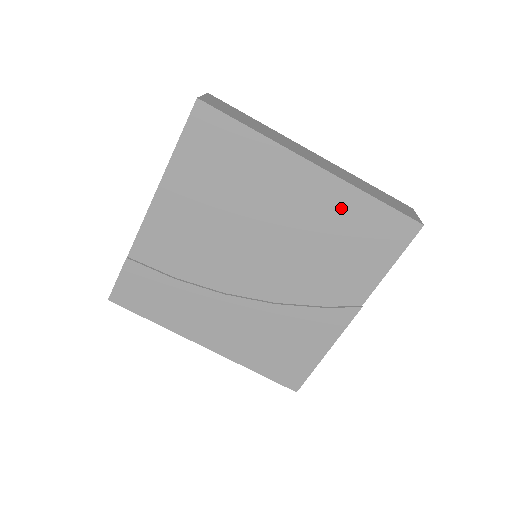
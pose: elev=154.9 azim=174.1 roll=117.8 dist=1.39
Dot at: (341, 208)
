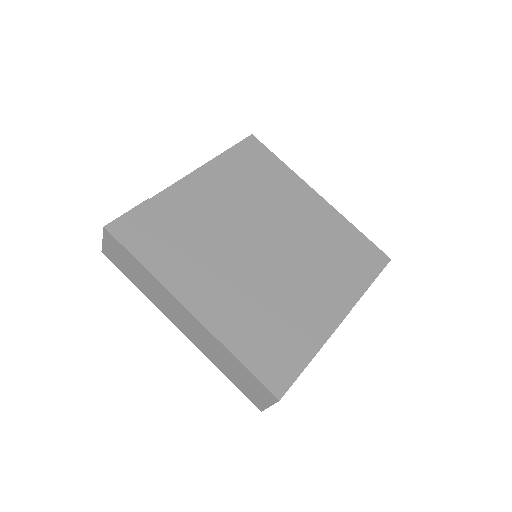
Dot at: (336, 228)
